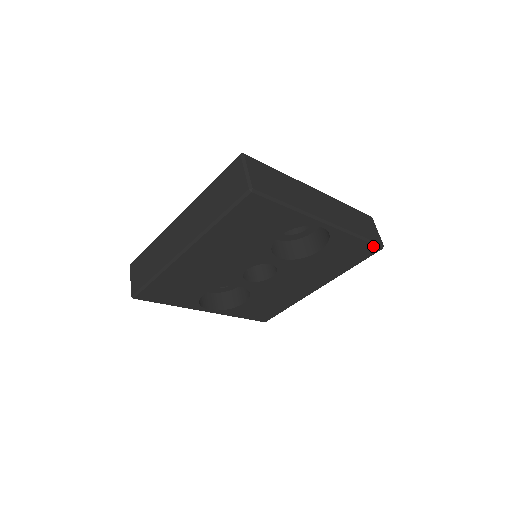
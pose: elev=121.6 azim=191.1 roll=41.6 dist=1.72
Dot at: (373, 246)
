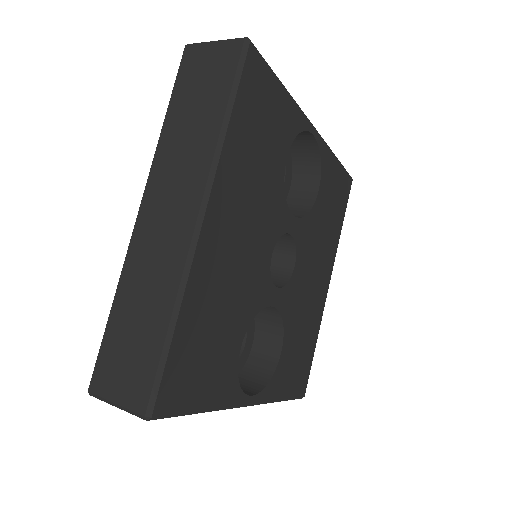
Dot at: (347, 175)
